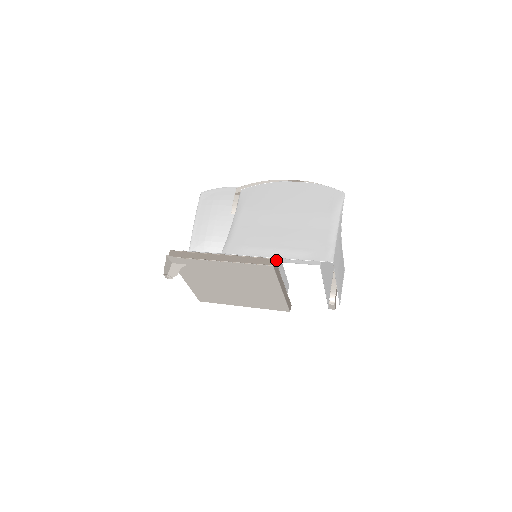
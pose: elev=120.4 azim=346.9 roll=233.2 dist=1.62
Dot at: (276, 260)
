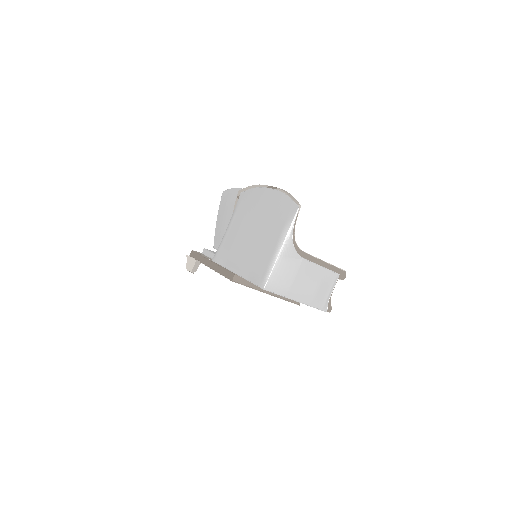
Dot at: occluded
